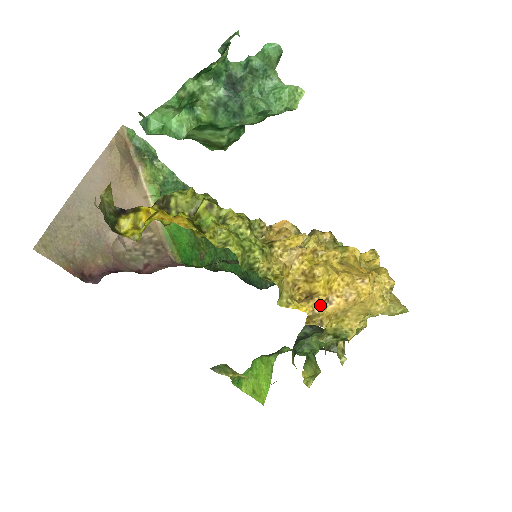
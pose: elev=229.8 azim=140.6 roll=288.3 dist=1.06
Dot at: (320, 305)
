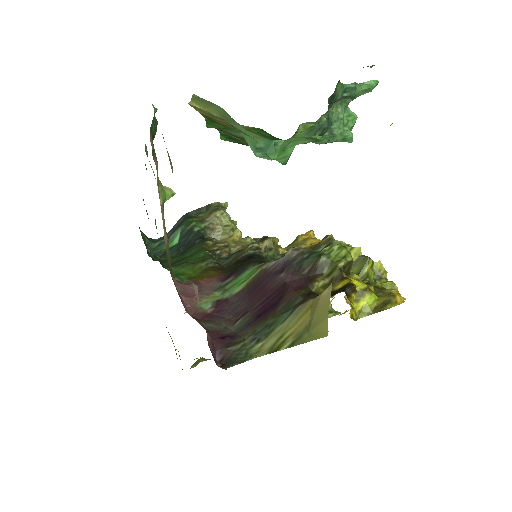
Dot at: occluded
